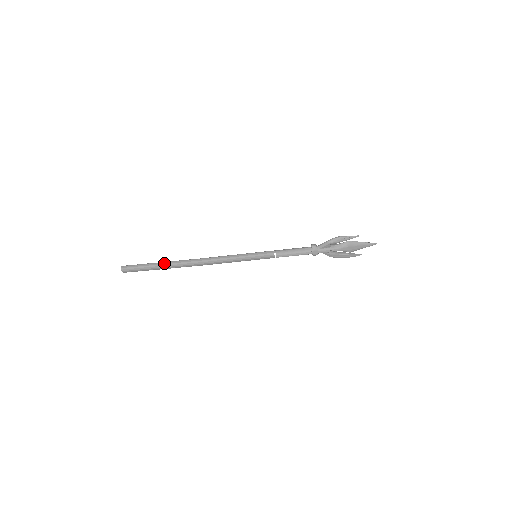
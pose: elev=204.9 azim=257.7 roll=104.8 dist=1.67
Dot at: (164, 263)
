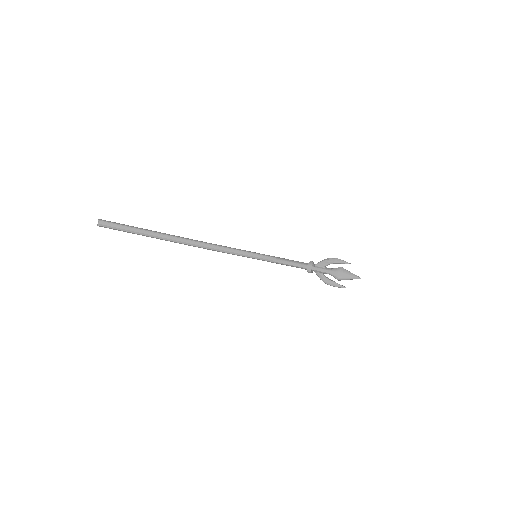
Dot at: (155, 235)
